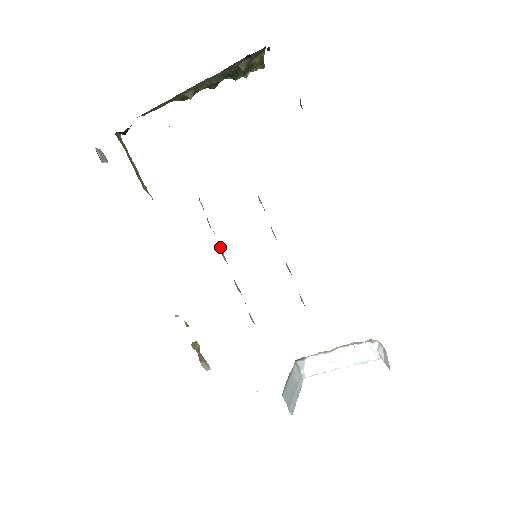
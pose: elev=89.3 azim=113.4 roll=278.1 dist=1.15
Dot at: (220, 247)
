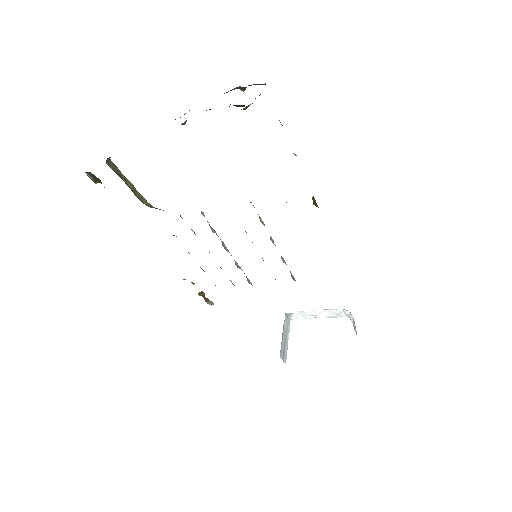
Dot at: (222, 242)
